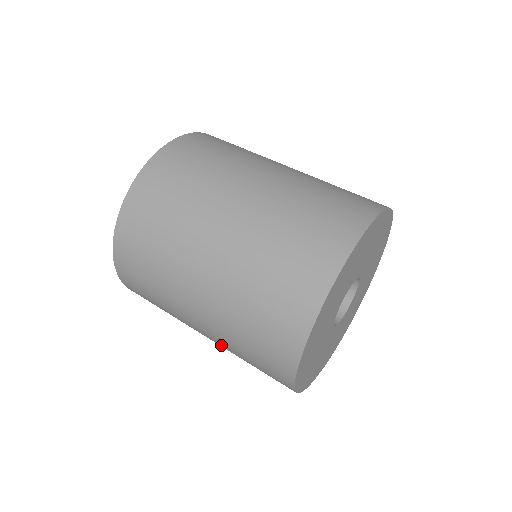
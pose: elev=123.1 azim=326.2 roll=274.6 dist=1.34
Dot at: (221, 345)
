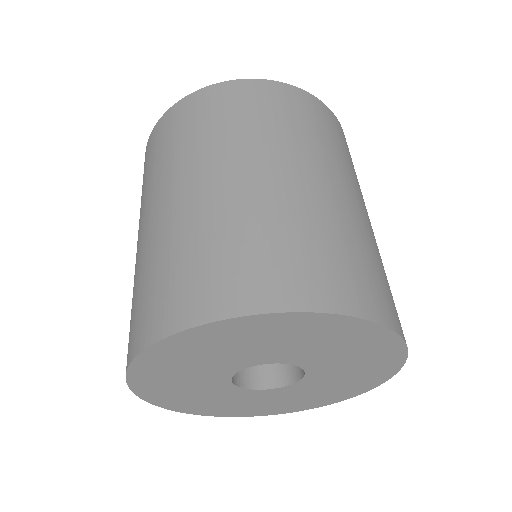
Dot at: occluded
